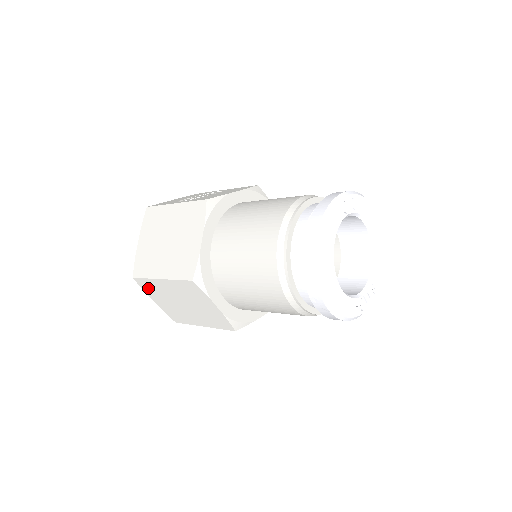
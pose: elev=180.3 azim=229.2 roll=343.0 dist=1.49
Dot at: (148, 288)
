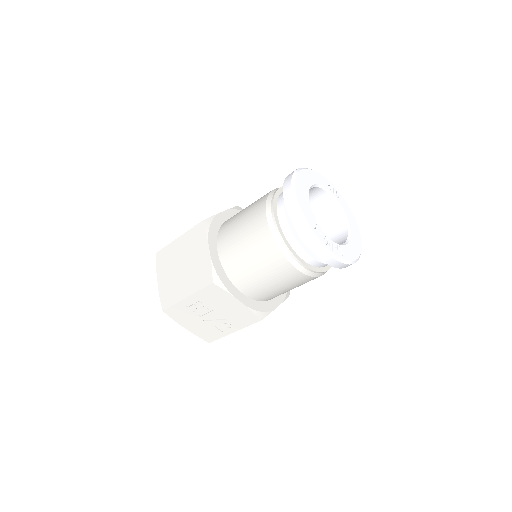
Dot at: (162, 262)
